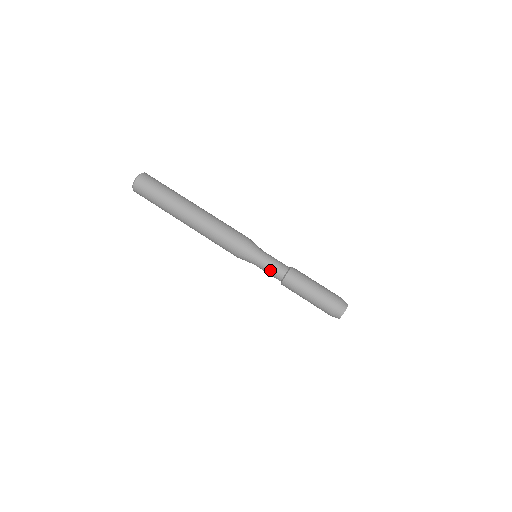
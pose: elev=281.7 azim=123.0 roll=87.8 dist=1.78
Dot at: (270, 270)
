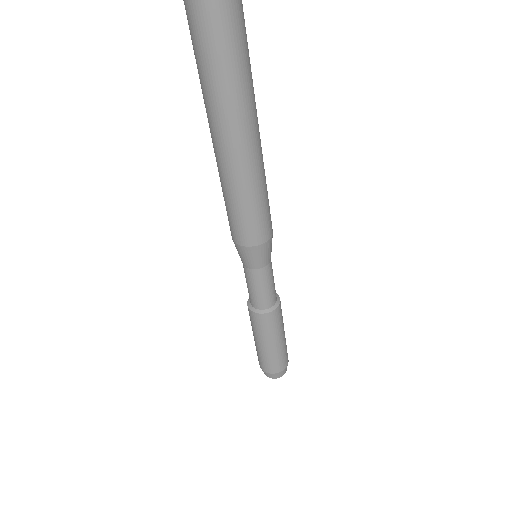
Dot at: (251, 290)
